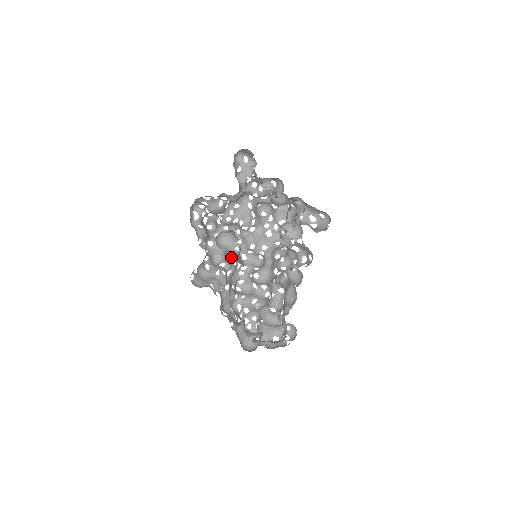
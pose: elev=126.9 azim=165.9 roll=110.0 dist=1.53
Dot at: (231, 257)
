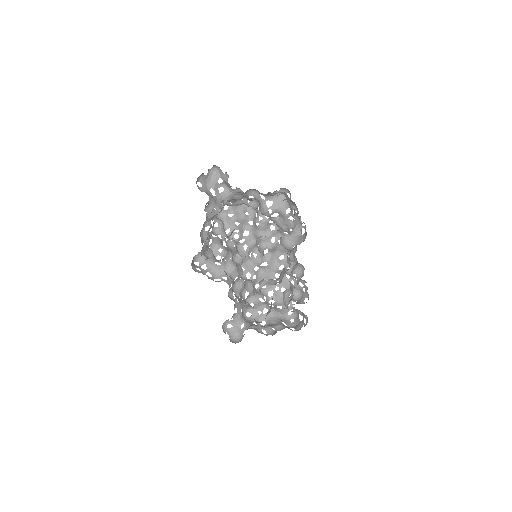
Dot at: (274, 233)
